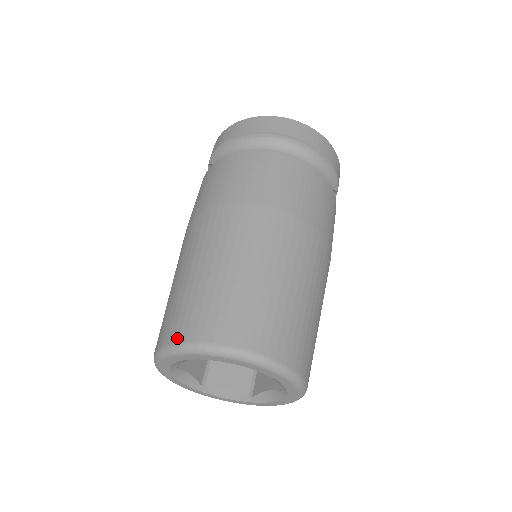
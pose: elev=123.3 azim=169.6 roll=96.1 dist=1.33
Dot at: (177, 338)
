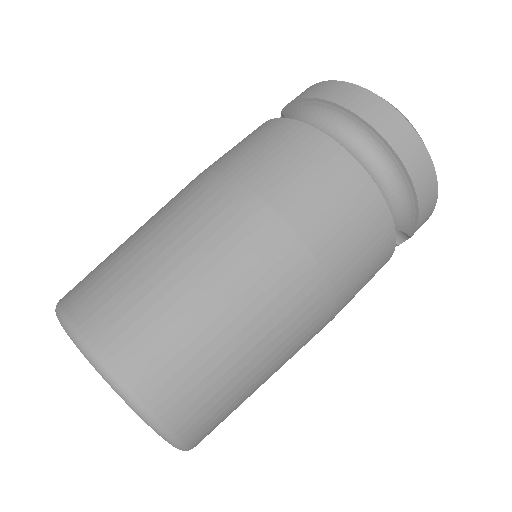
Dot at: (71, 309)
